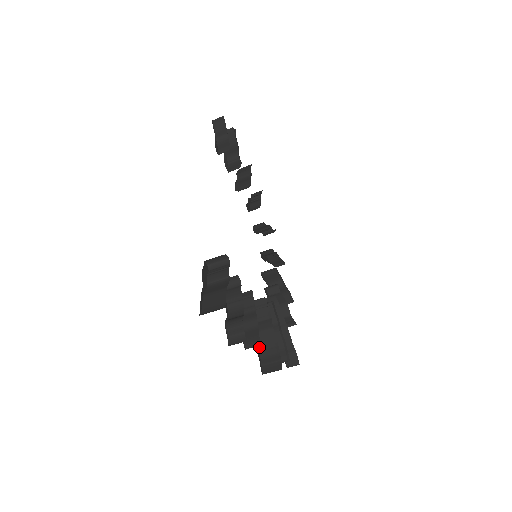
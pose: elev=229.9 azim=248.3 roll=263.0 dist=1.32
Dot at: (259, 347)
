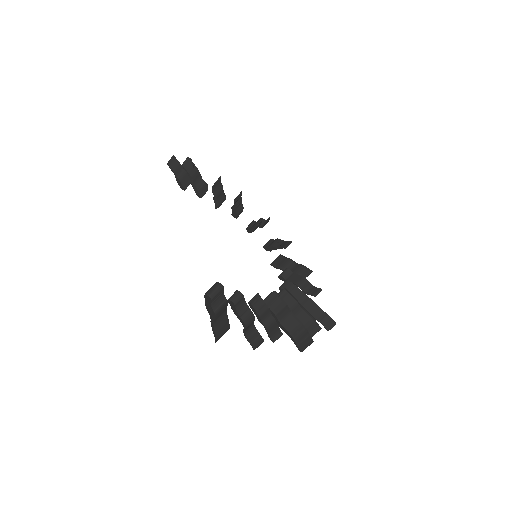
Dot at: (289, 332)
